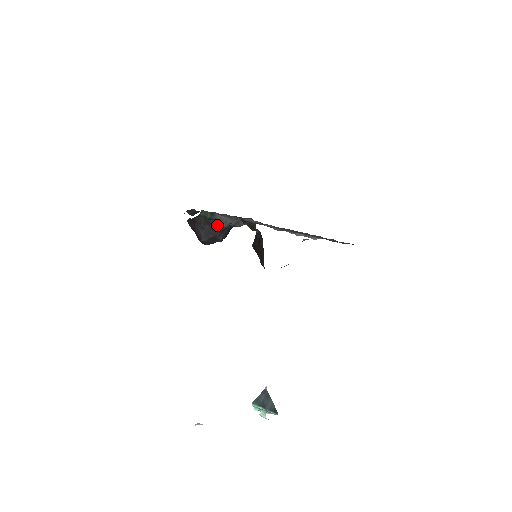
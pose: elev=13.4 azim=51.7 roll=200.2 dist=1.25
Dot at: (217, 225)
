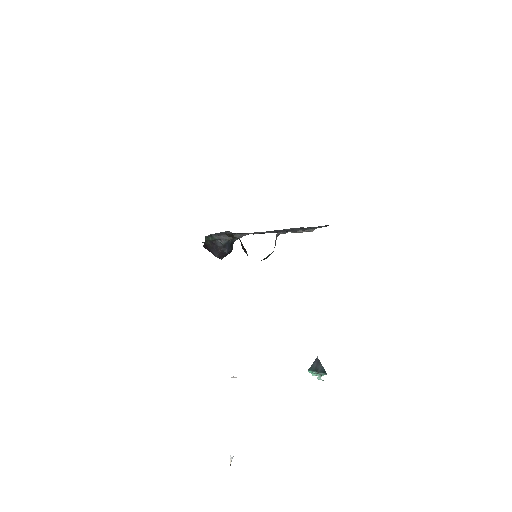
Dot at: (219, 243)
